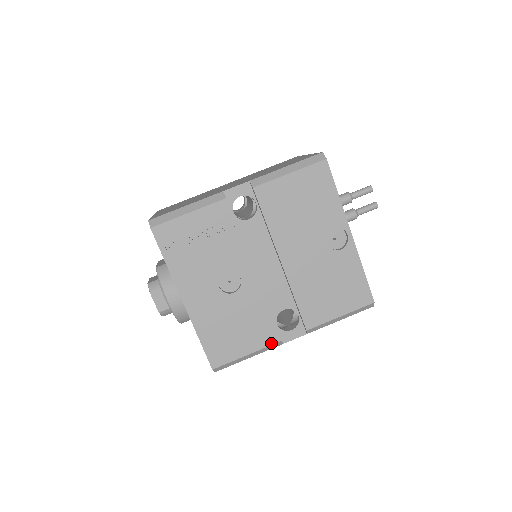
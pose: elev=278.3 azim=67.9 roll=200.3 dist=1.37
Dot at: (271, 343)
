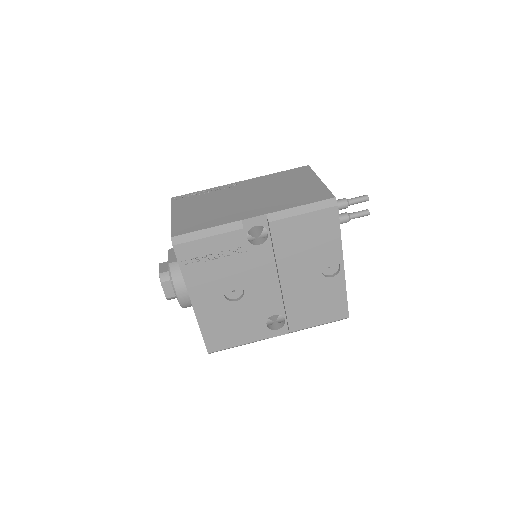
Dot at: (259, 339)
